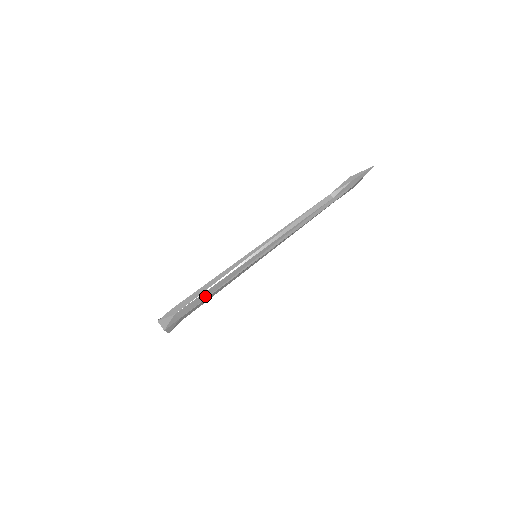
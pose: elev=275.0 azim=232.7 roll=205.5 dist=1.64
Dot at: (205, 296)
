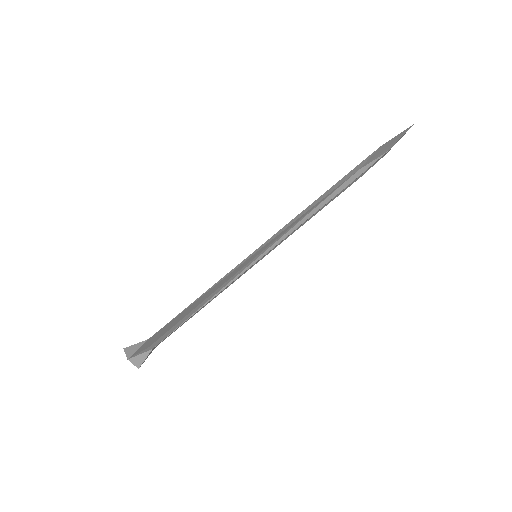
Dot at: (190, 317)
